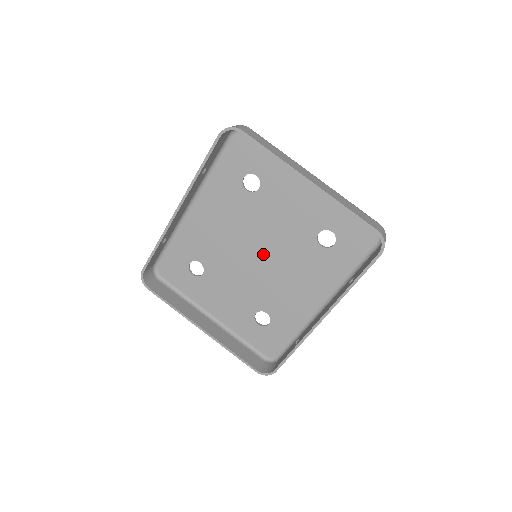
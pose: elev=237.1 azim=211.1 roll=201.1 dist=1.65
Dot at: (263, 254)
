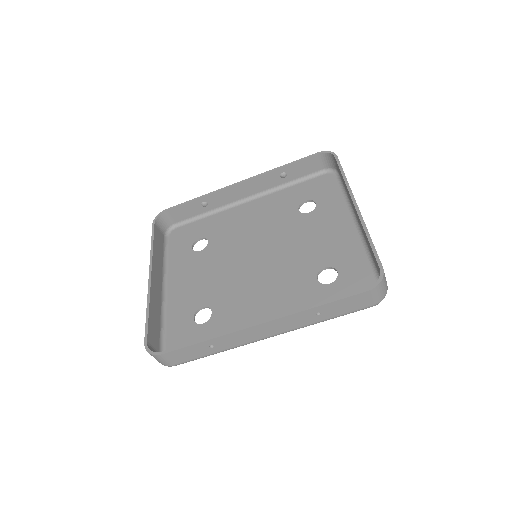
Dot at: (263, 260)
